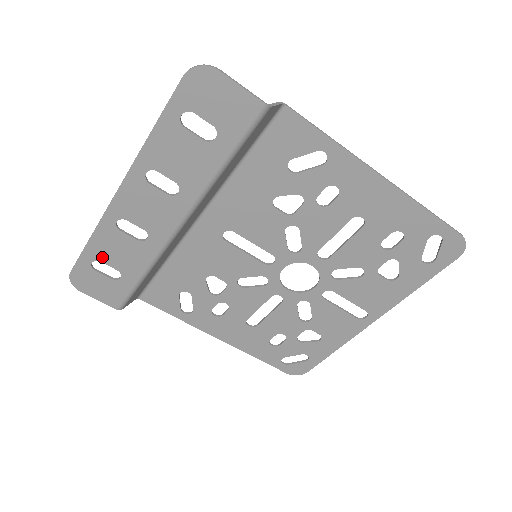
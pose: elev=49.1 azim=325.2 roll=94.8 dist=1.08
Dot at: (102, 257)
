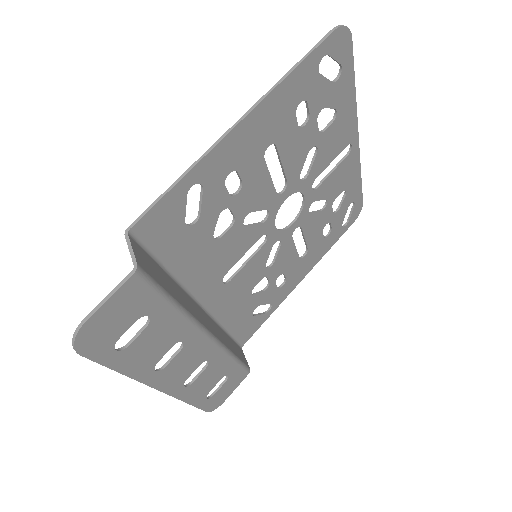
Dot at: (206, 392)
